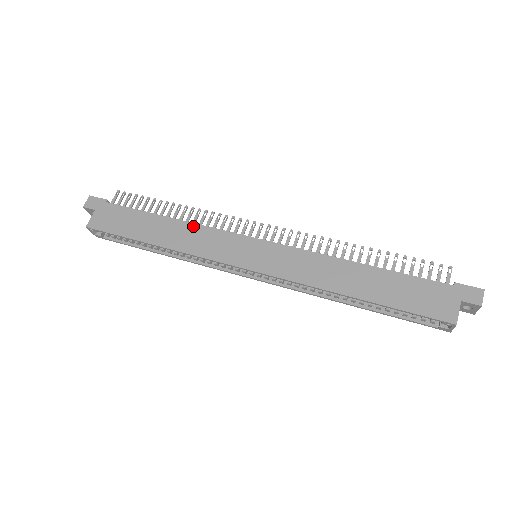
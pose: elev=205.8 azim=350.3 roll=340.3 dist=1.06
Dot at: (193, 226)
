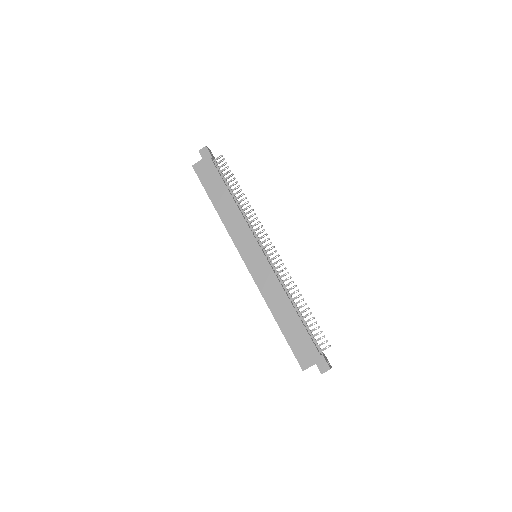
Dot at: (239, 214)
